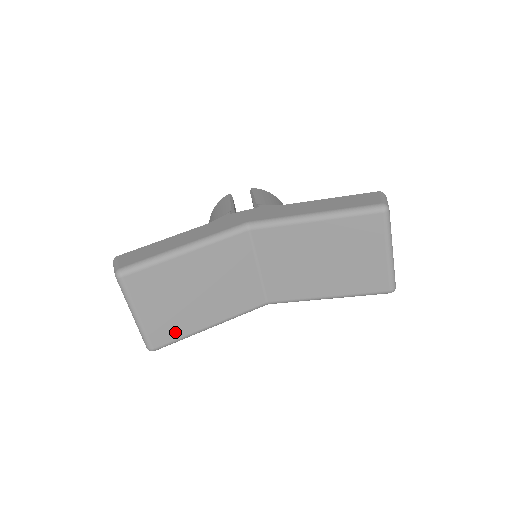
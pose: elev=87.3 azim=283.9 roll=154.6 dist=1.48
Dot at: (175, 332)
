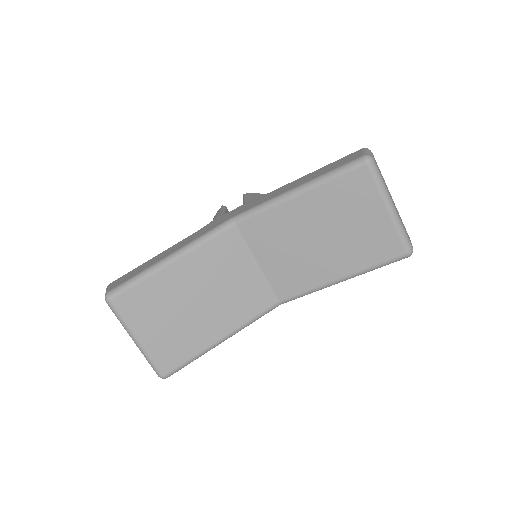
Dot at: (183, 352)
